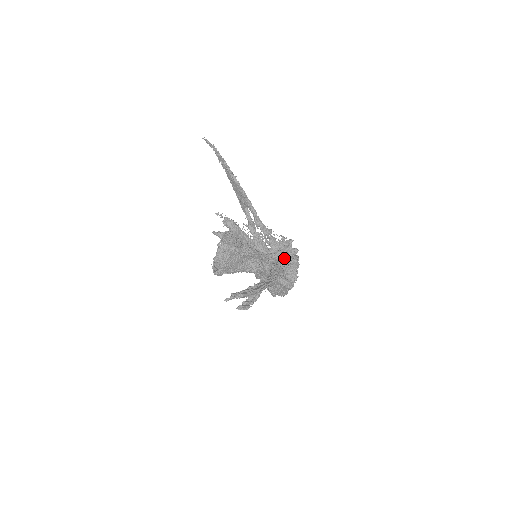
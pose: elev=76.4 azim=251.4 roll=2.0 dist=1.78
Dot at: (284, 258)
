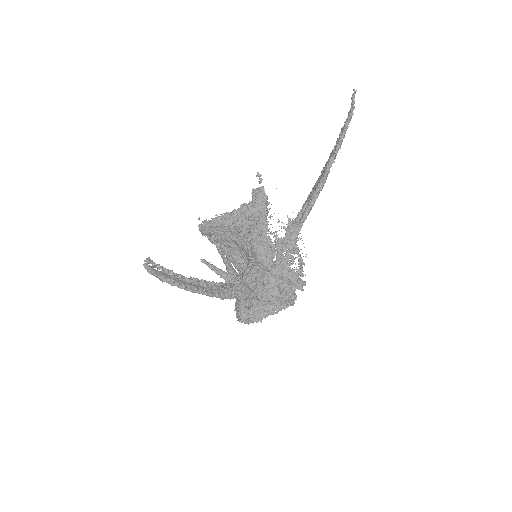
Dot at: (273, 289)
